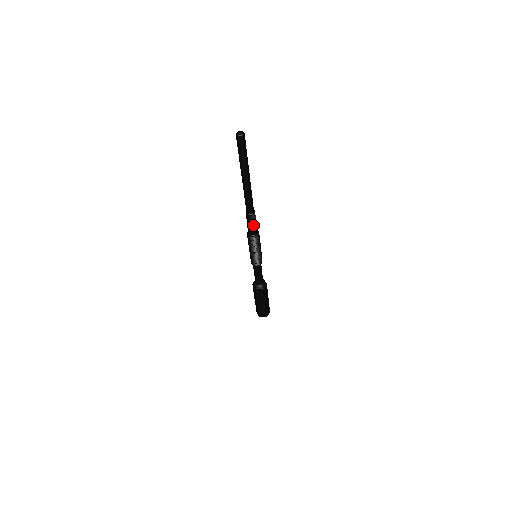
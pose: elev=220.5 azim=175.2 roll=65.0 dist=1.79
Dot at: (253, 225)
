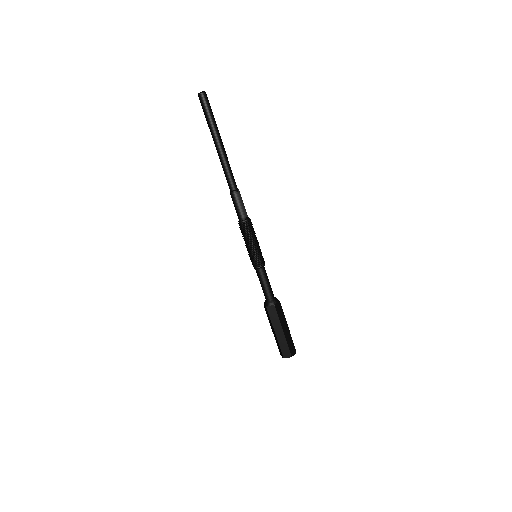
Dot at: (240, 206)
